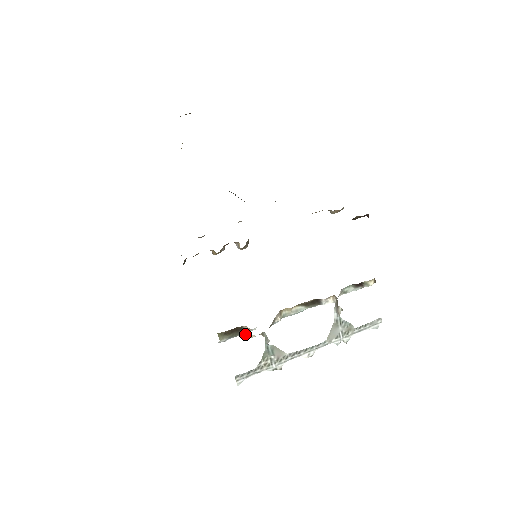
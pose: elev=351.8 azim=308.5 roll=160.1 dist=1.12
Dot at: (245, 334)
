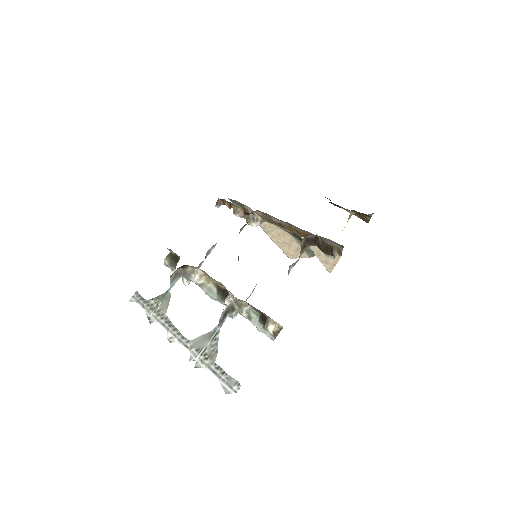
Dot at: (175, 269)
